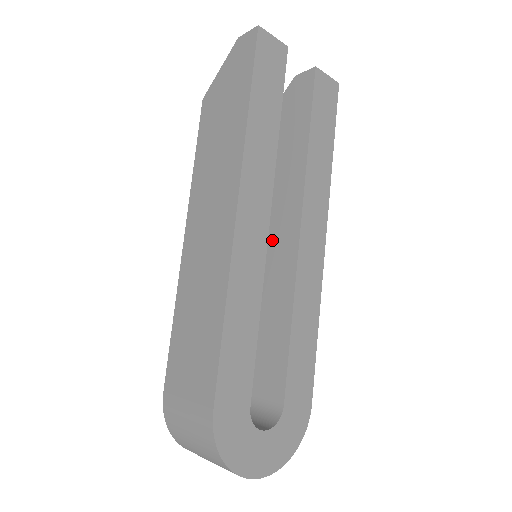
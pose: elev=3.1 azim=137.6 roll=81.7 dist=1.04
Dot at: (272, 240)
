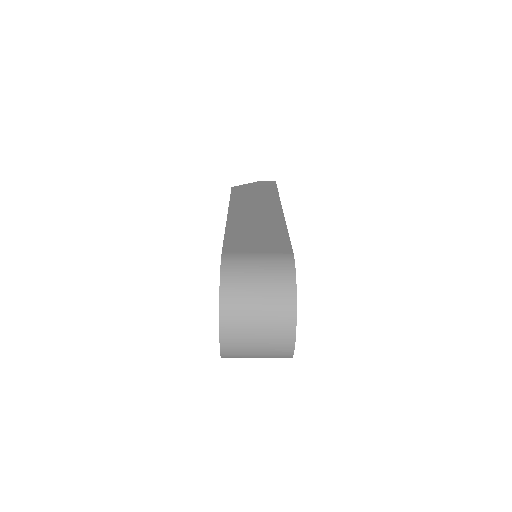
Dot at: occluded
